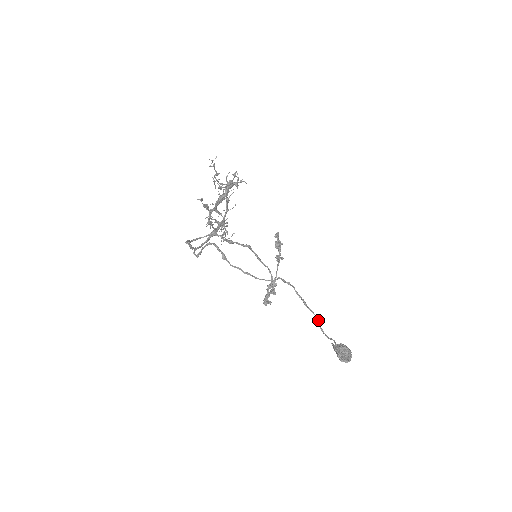
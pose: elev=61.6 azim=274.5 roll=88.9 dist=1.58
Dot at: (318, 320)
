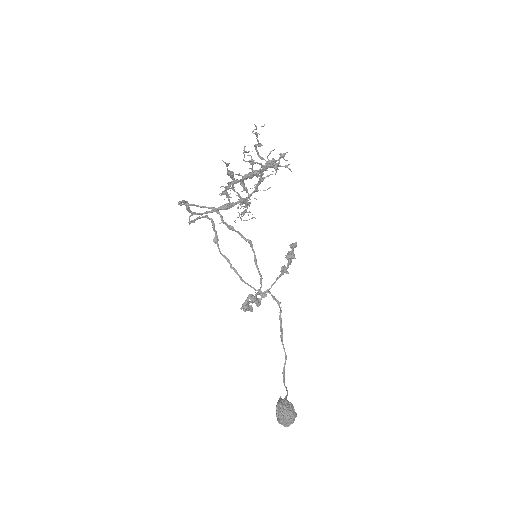
Dot at: (285, 360)
